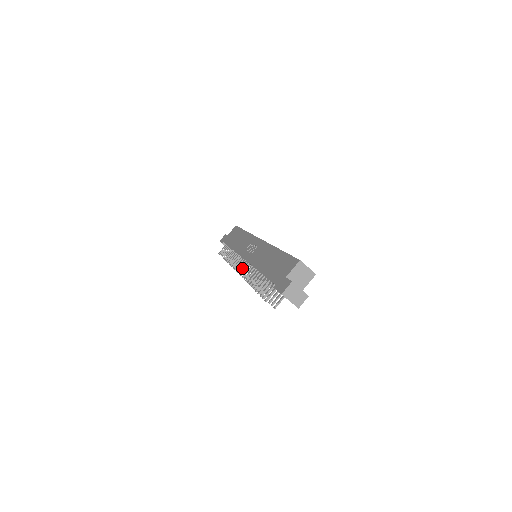
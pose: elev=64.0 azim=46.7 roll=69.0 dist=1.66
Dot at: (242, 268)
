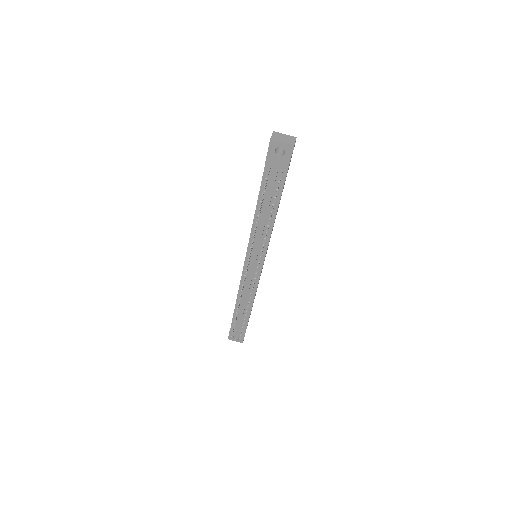
Dot at: occluded
